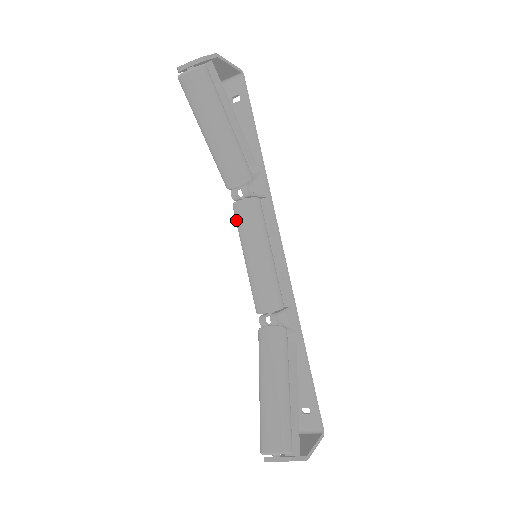
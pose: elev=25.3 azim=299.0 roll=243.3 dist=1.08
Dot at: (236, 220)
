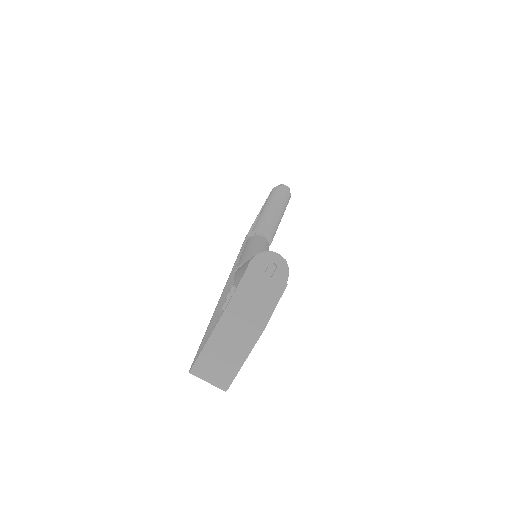
Dot at: (253, 238)
